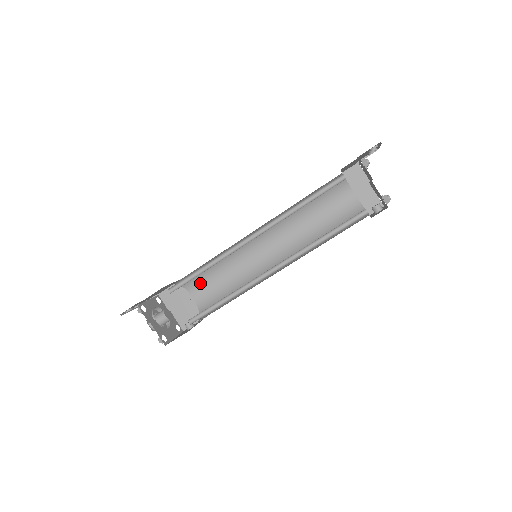
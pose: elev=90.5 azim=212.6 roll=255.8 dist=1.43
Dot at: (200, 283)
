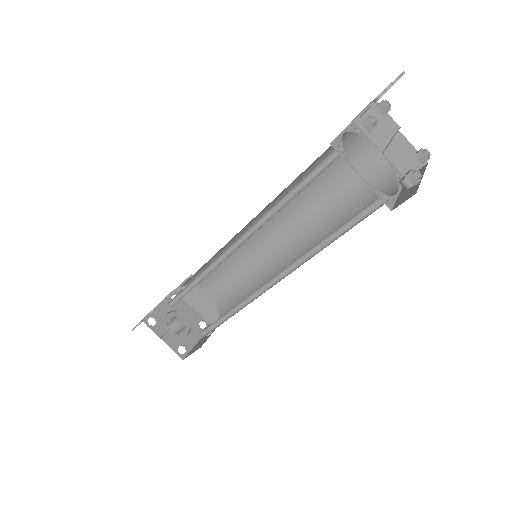
Dot at: (211, 279)
